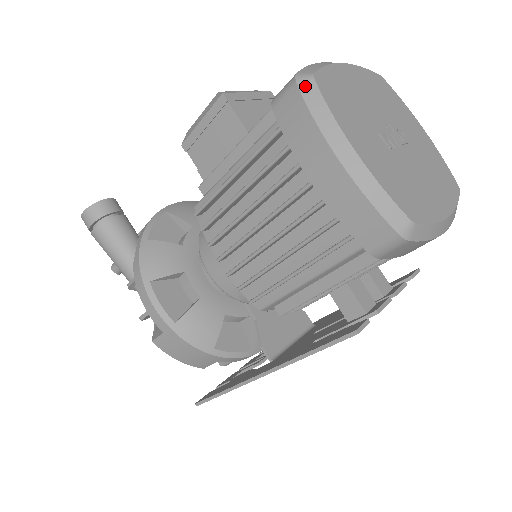
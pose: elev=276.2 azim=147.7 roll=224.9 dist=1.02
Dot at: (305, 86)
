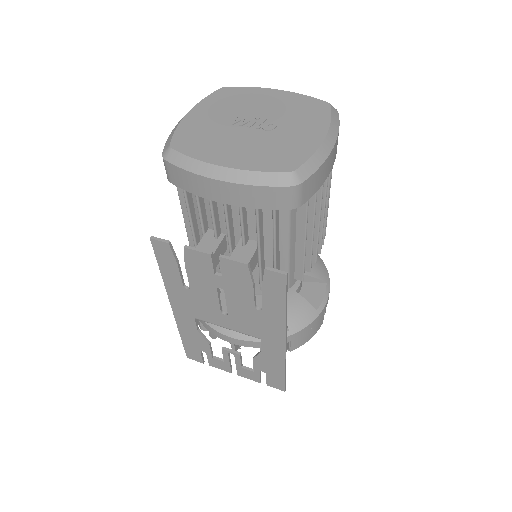
Dot at: occluded
